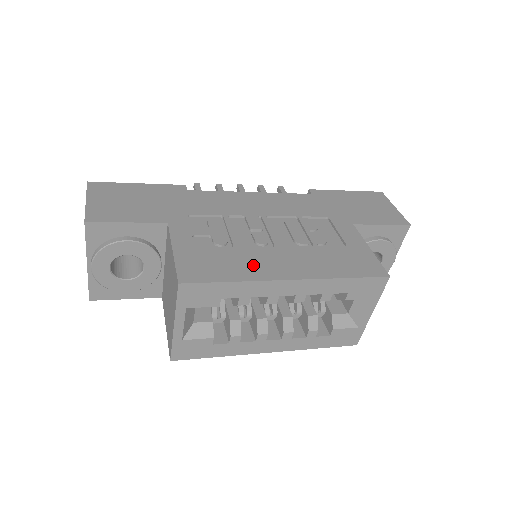
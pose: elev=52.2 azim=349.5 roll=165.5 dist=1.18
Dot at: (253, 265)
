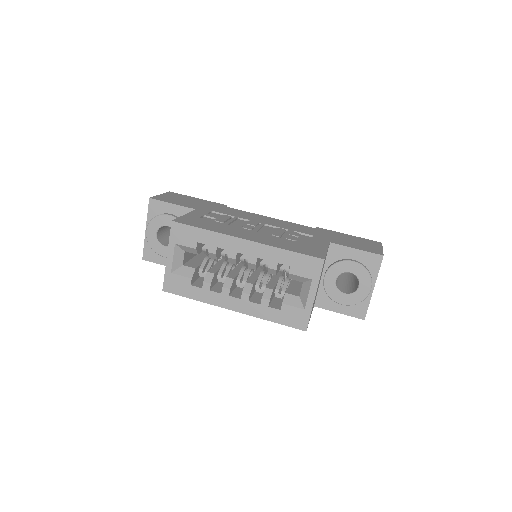
Dot at: (227, 230)
